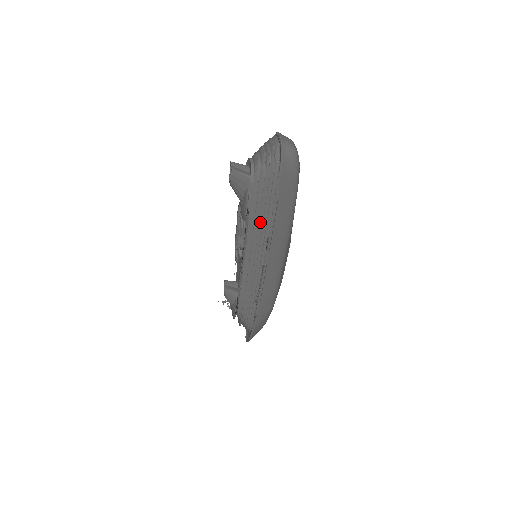
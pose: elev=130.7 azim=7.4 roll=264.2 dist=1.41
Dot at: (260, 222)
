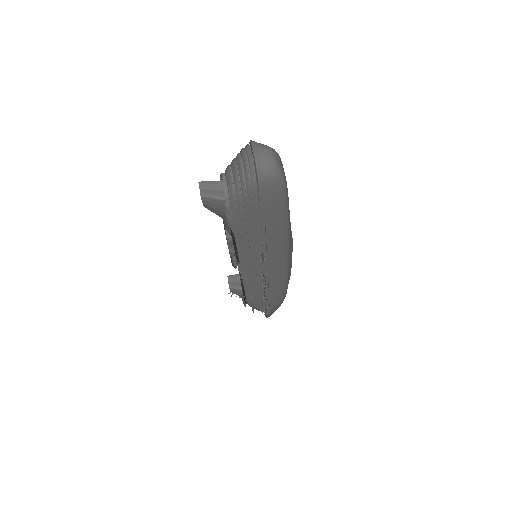
Dot at: (249, 239)
